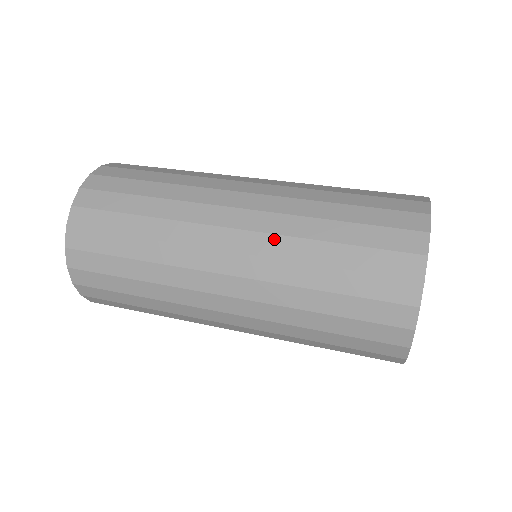
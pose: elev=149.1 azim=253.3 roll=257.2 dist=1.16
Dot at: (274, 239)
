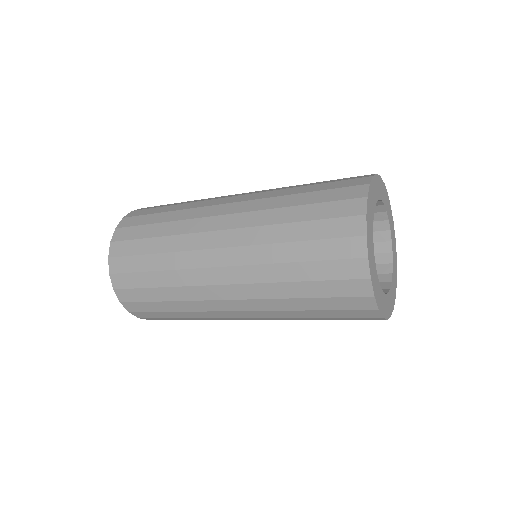
Dot at: (250, 231)
